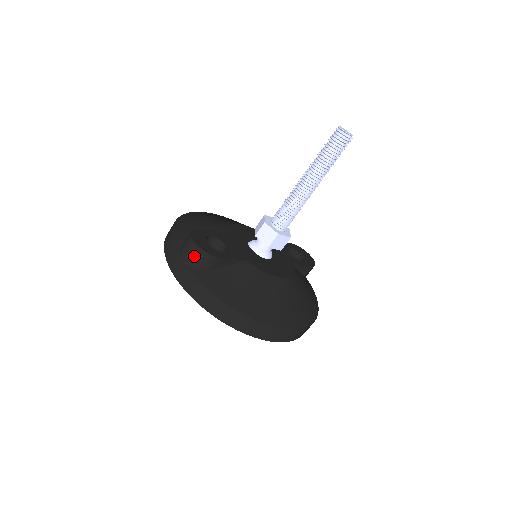
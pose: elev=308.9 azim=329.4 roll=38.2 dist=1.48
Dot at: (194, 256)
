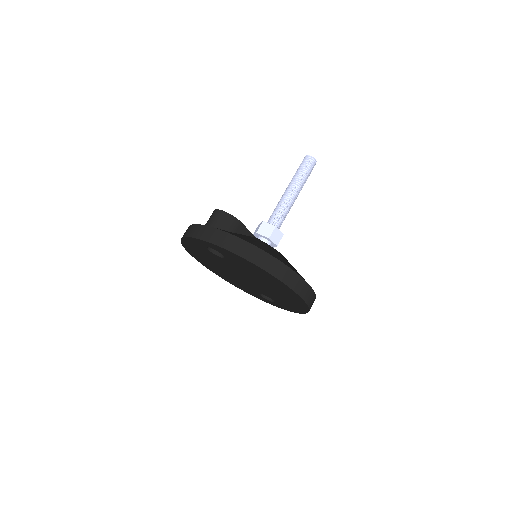
Dot at: (221, 219)
